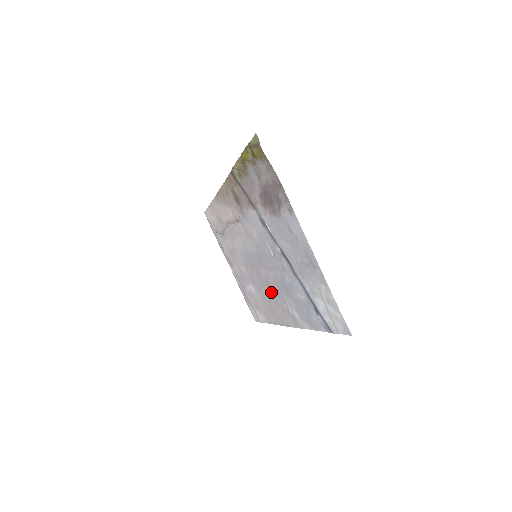
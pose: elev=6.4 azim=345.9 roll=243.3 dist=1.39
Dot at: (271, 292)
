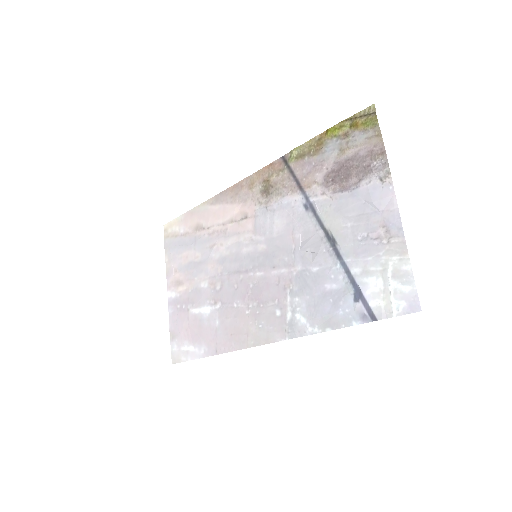
Dot at: (256, 301)
